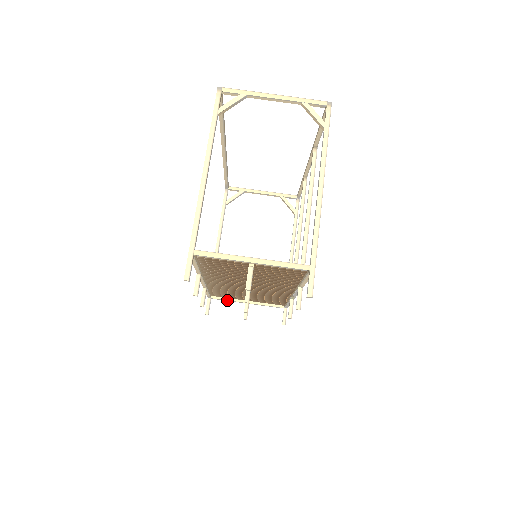
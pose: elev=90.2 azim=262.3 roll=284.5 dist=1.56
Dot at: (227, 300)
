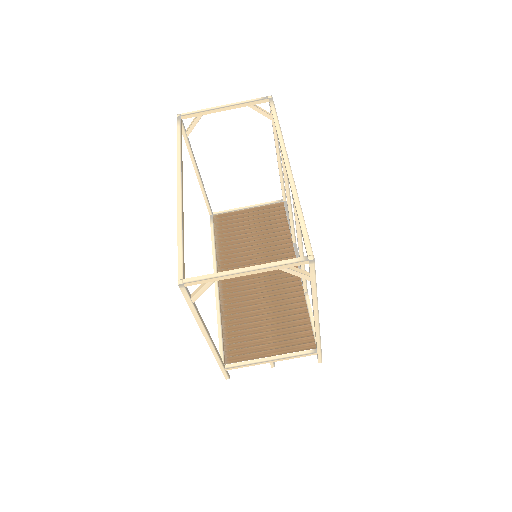
Dot at: occluded
